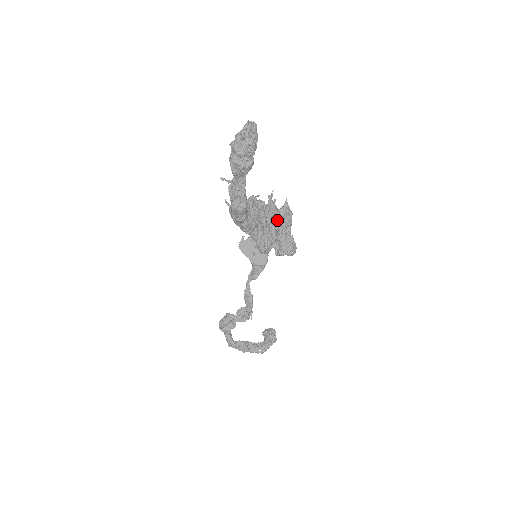
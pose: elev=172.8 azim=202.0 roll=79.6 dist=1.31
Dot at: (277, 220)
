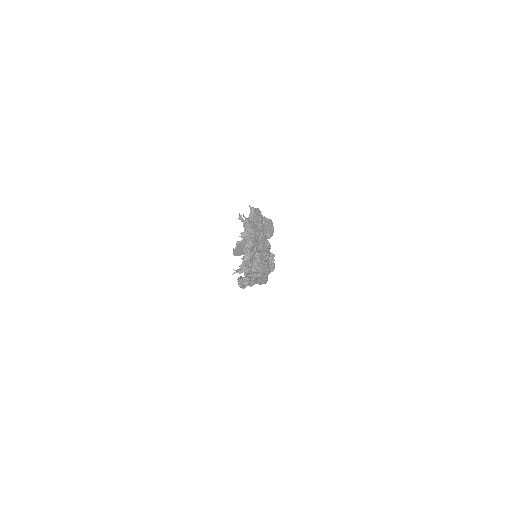
Dot at: (257, 228)
